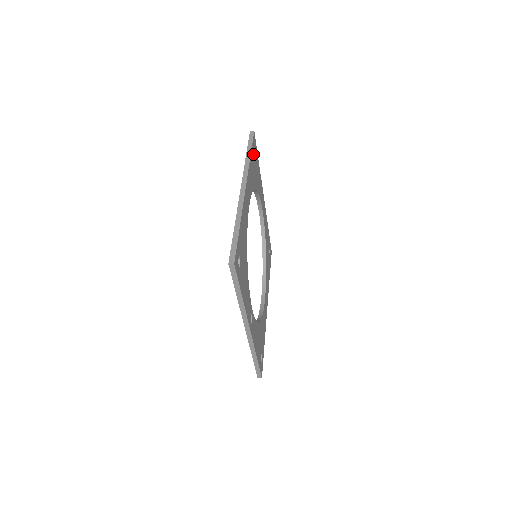
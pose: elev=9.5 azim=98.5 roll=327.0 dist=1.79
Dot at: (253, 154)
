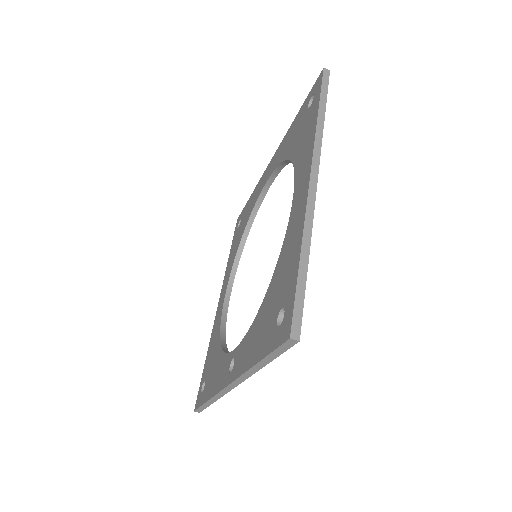
Dot at: occluded
